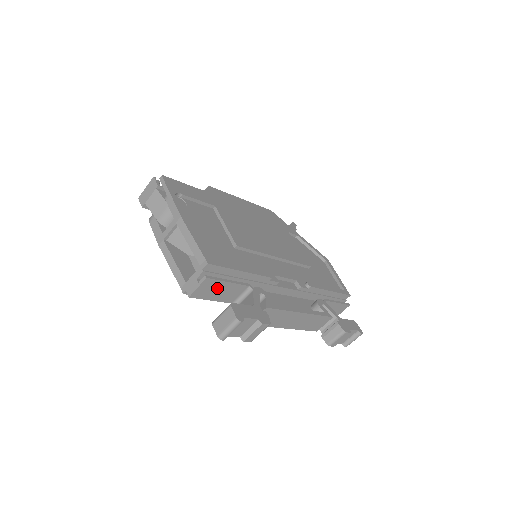
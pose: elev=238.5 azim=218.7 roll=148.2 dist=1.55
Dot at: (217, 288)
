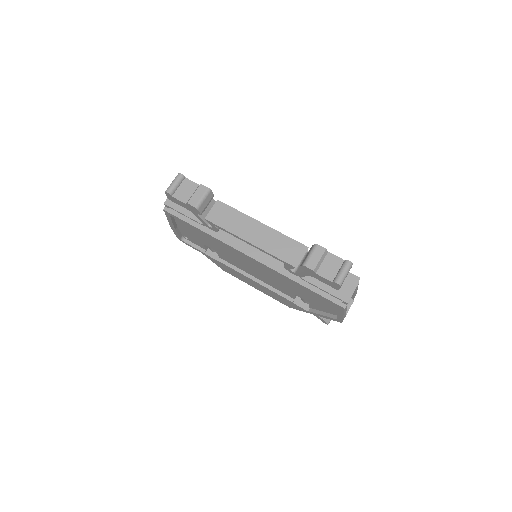
Dot at: occluded
